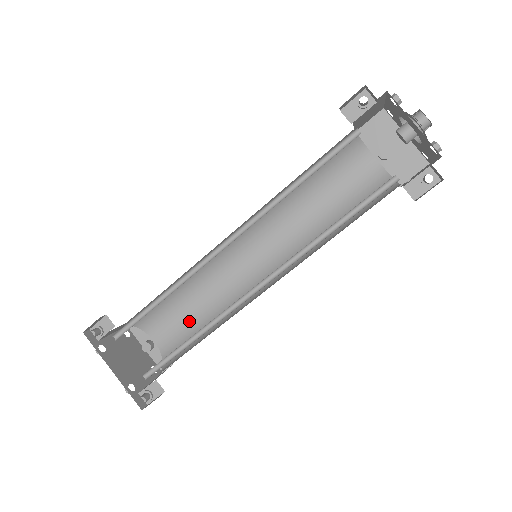
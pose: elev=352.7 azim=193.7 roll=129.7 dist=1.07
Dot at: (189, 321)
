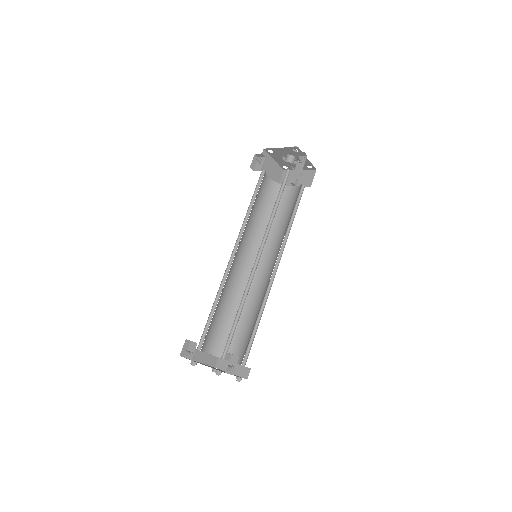
Dot at: (247, 332)
